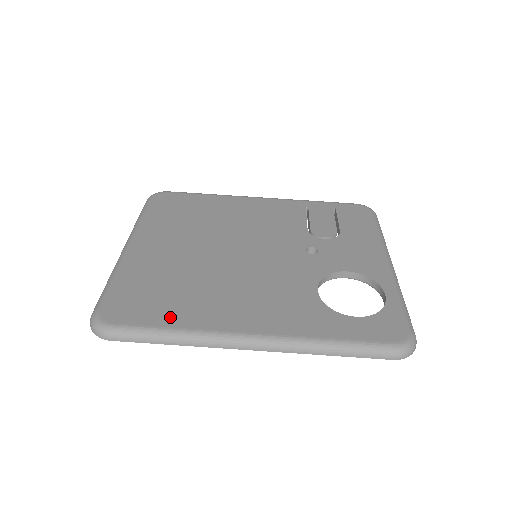
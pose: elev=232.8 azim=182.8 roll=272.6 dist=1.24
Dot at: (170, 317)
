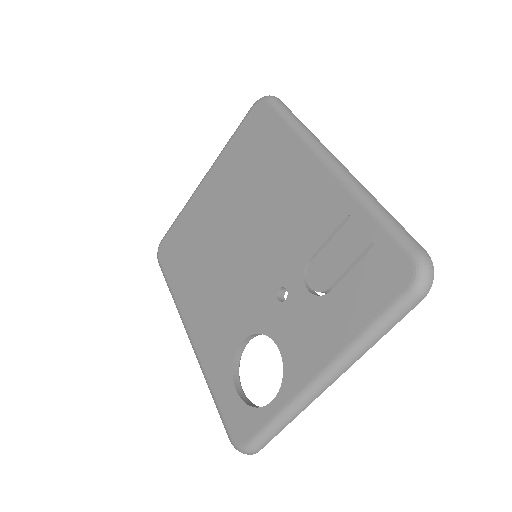
Dot at: (175, 278)
